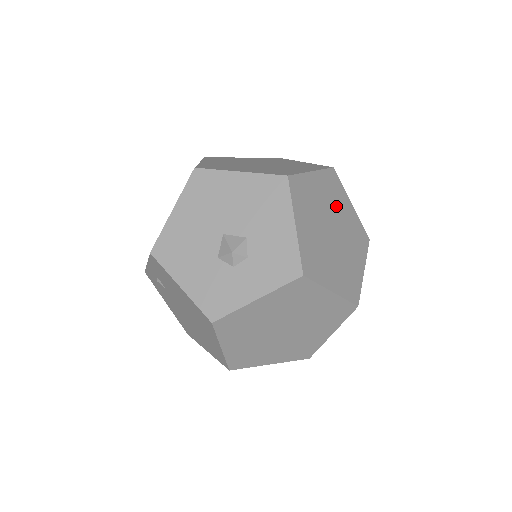
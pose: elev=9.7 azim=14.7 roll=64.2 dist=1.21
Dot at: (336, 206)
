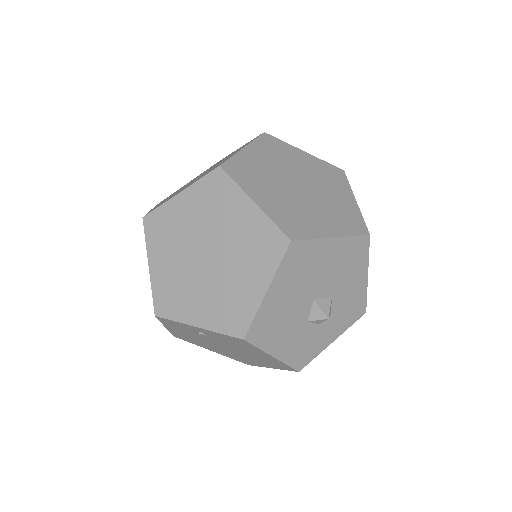
Dot at: occluded
